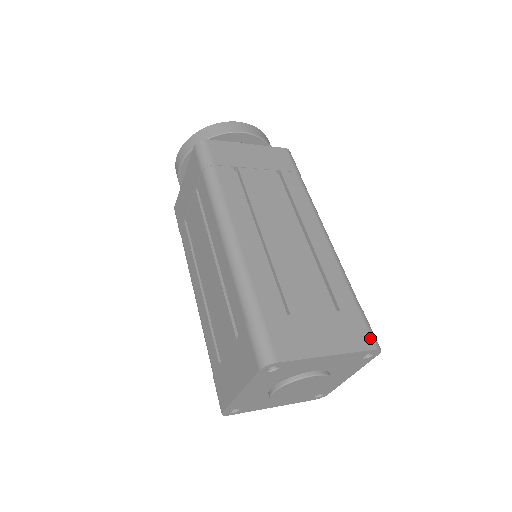
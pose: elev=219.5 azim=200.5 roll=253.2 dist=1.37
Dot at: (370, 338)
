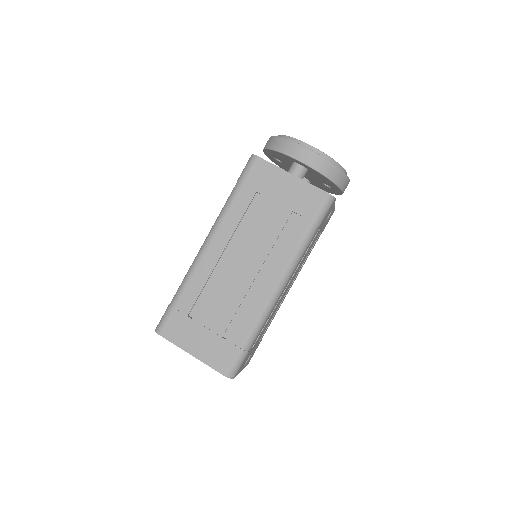
Dot at: (227, 367)
